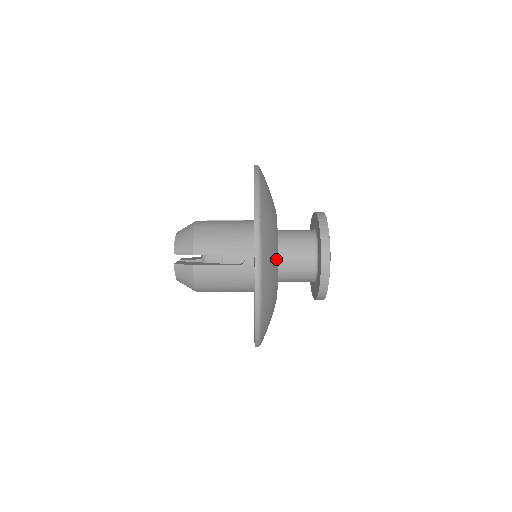
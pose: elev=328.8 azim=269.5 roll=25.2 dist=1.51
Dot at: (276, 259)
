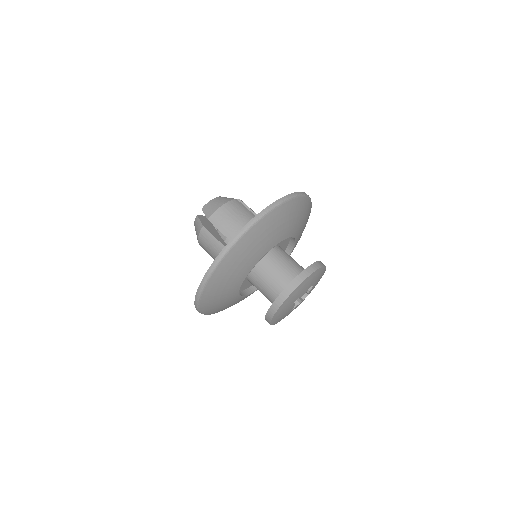
Dot at: (248, 267)
